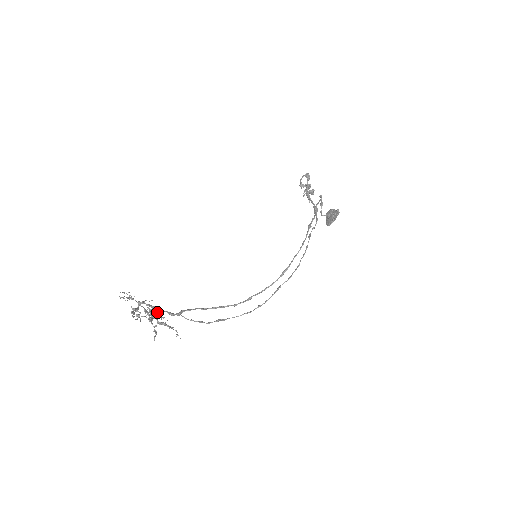
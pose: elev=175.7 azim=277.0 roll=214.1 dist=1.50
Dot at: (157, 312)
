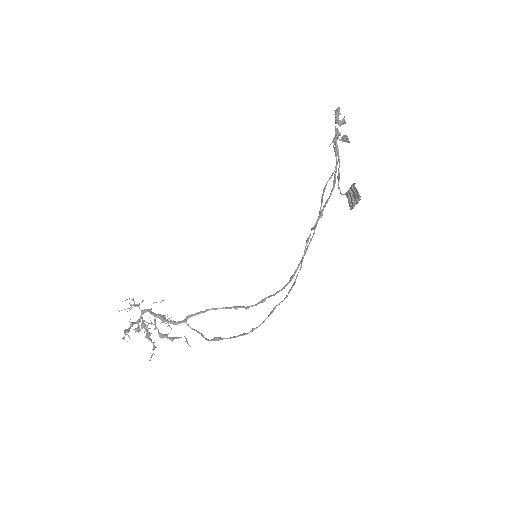
Dot at: occluded
